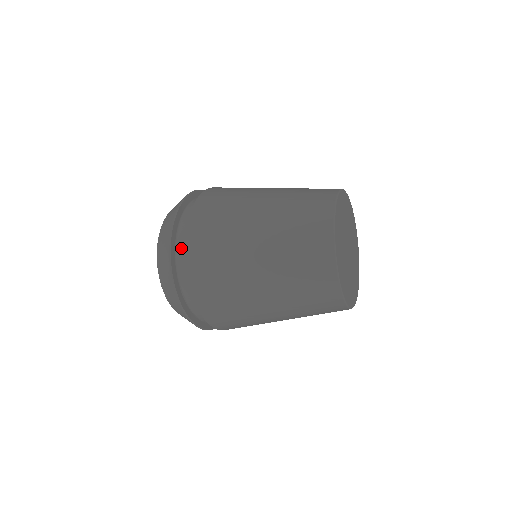
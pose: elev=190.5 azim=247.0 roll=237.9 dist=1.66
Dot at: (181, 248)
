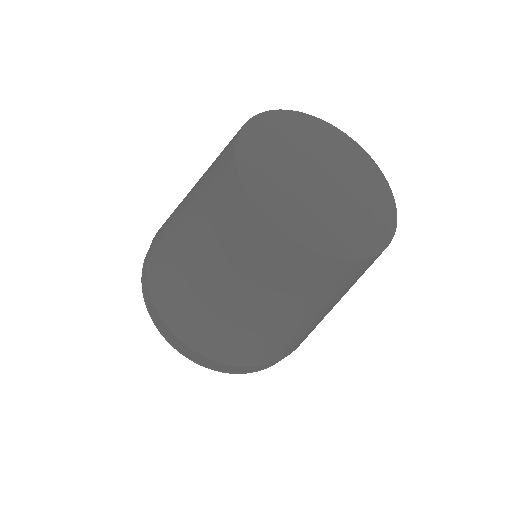
Dot at: occluded
